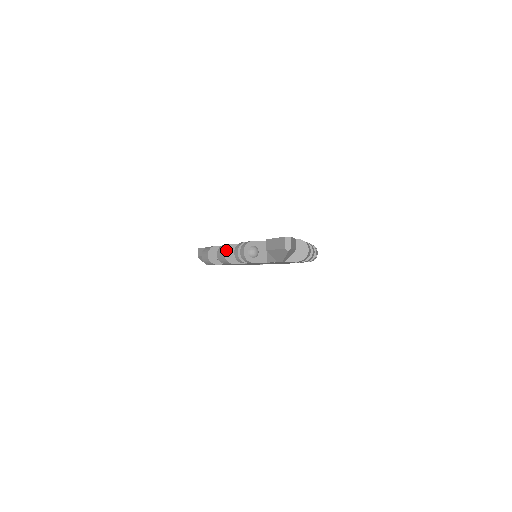
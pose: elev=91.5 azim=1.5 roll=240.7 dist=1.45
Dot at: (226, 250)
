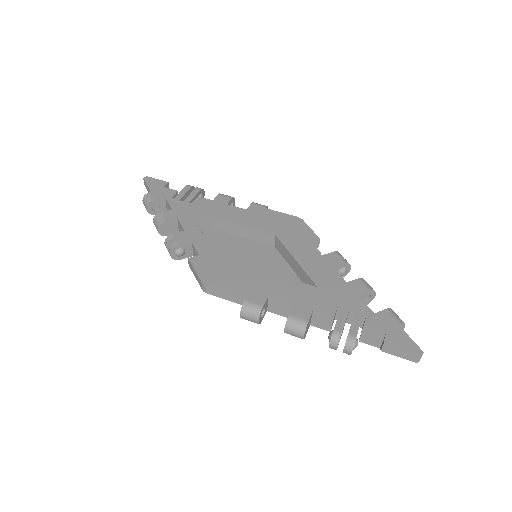
Dot at: (305, 332)
